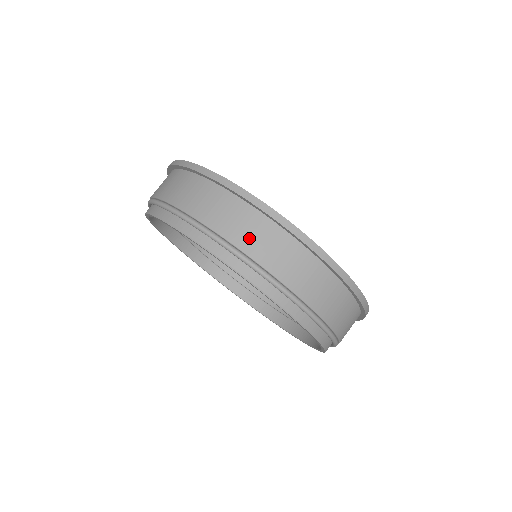
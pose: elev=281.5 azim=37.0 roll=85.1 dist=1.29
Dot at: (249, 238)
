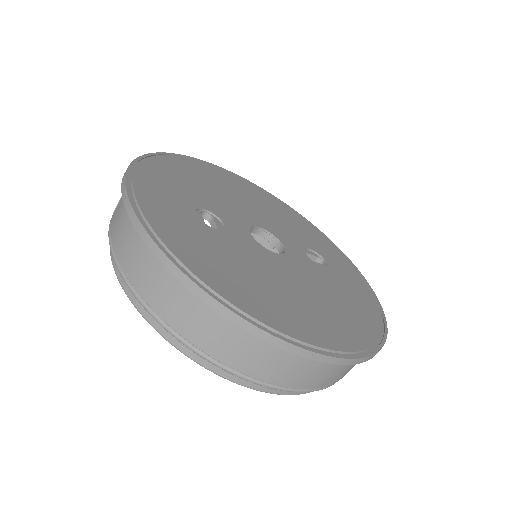
Dot at: (315, 379)
